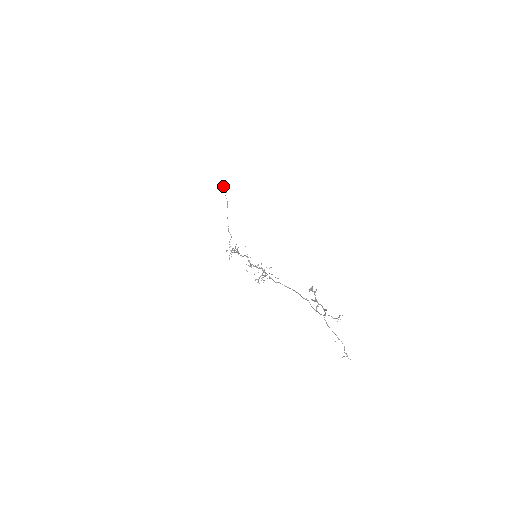
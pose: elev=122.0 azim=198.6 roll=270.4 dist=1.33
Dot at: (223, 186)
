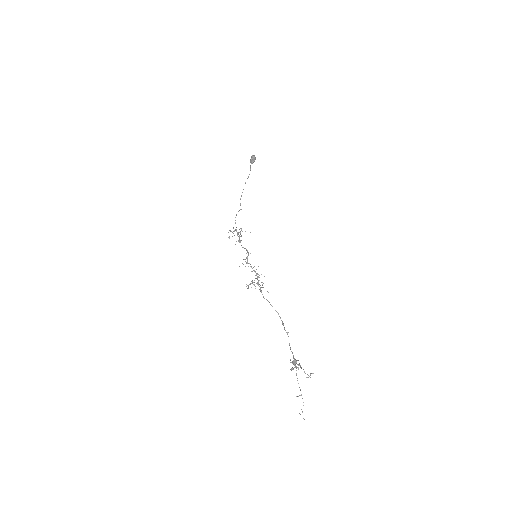
Dot at: (252, 156)
